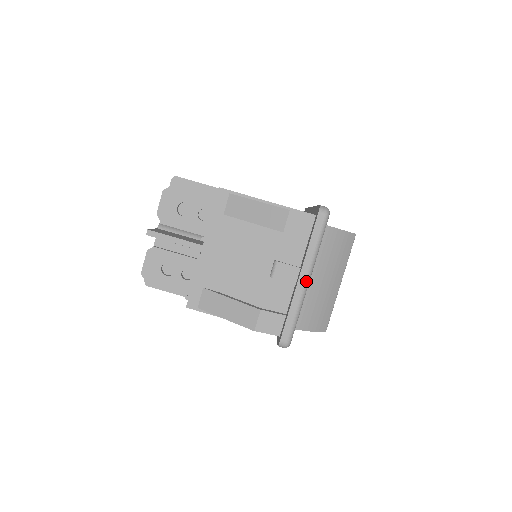
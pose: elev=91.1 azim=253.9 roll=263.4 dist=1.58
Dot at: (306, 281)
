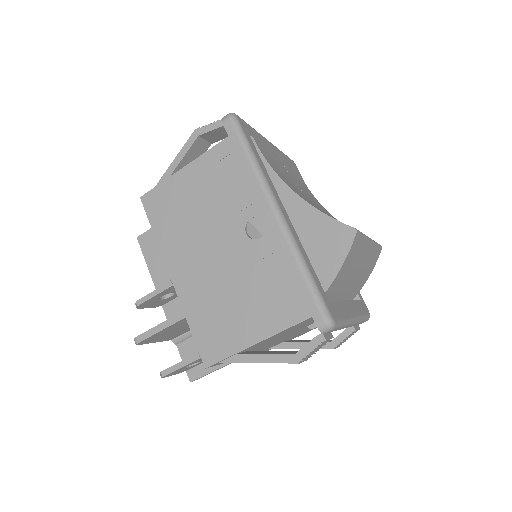
Dot at: occluded
